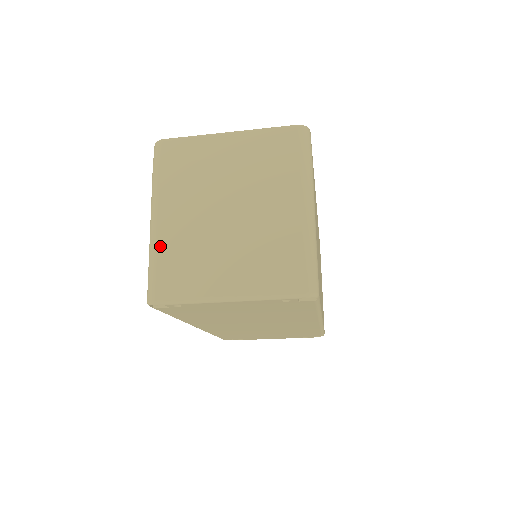
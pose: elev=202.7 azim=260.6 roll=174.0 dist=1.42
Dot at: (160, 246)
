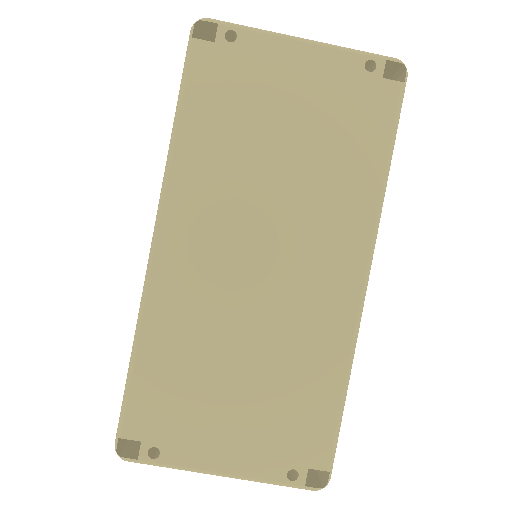
Dot at: occluded
